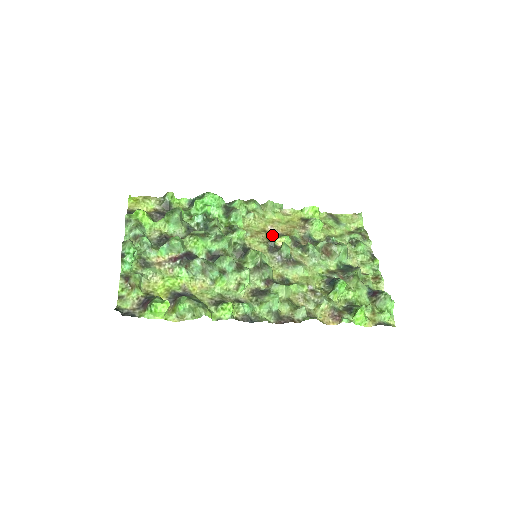
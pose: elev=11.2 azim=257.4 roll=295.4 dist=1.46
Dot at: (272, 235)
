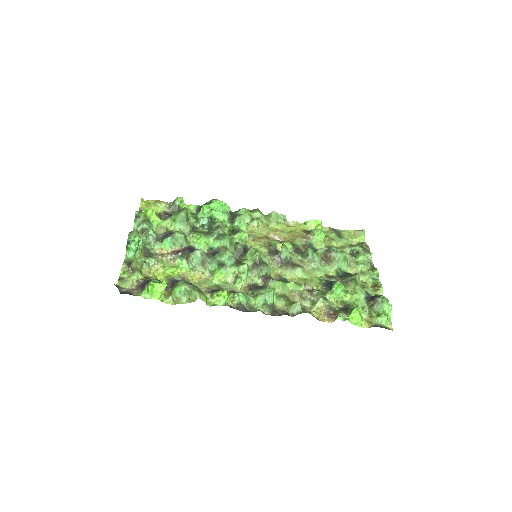
Dot at: (274, 241)
